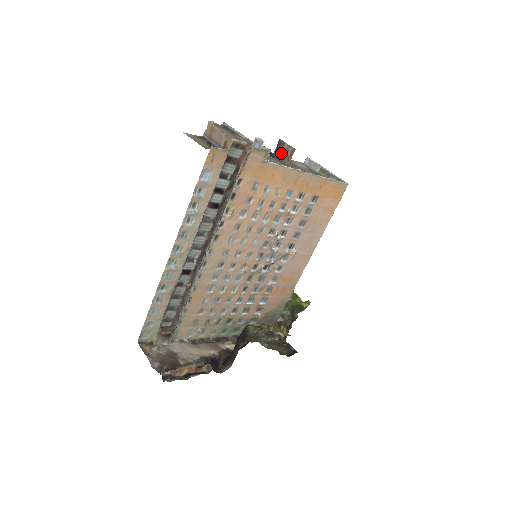
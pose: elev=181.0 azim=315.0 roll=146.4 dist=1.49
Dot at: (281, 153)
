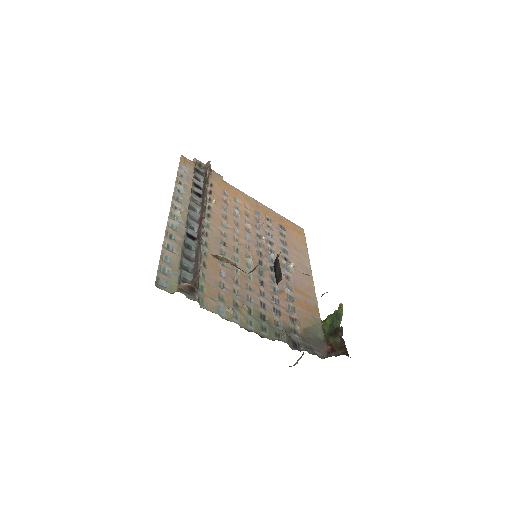
Dot at: occluded
